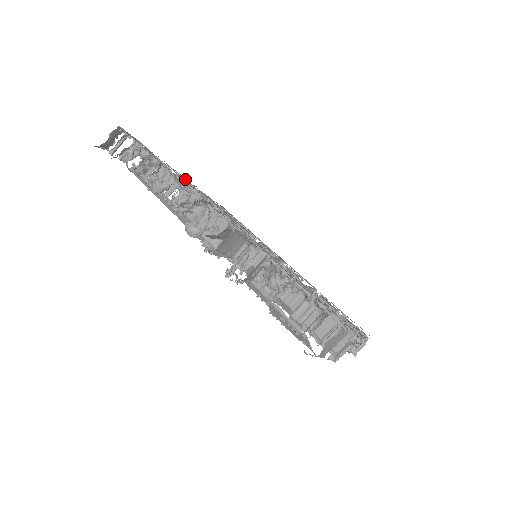
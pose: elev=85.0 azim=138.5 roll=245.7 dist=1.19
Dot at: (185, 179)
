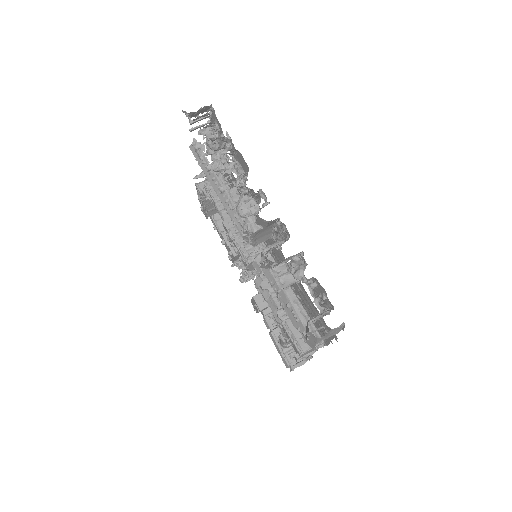
Dot at: occluded
